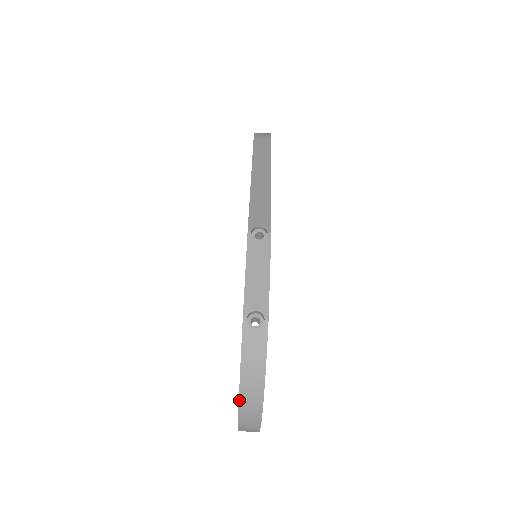
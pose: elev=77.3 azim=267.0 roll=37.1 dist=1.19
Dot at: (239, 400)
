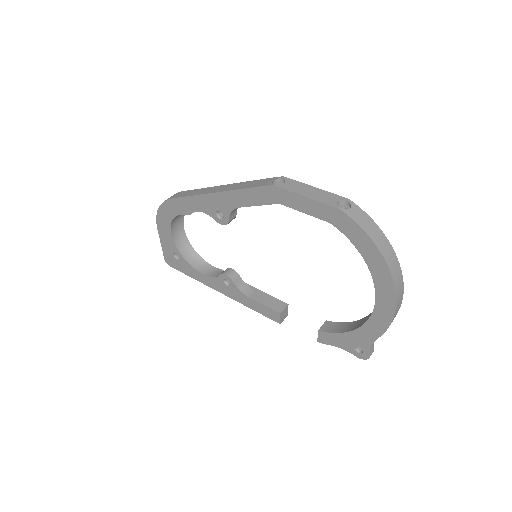
Dot at: (386, 263)
